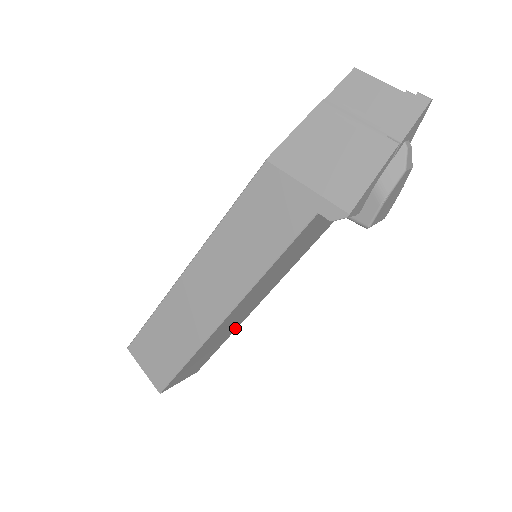
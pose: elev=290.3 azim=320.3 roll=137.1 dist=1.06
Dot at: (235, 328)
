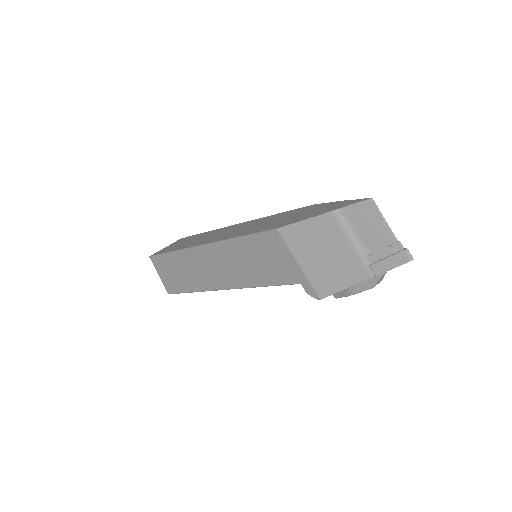
Dot at: occluded
